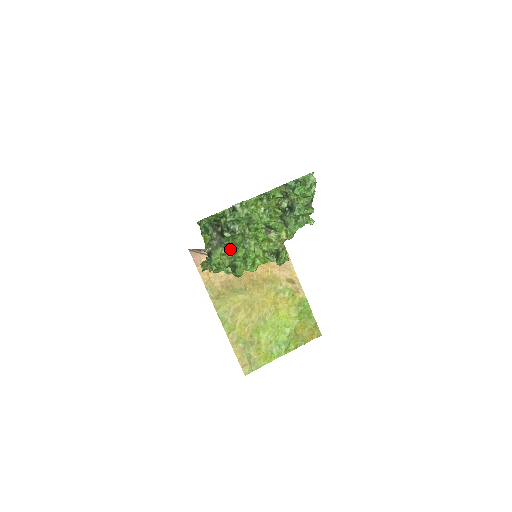
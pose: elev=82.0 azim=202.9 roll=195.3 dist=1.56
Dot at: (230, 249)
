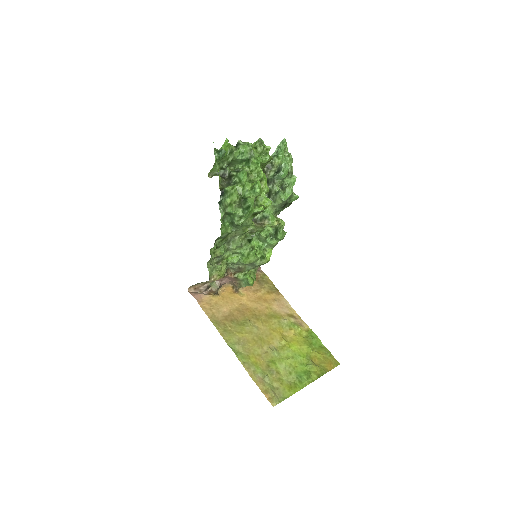
Dot at: (239, 186)
